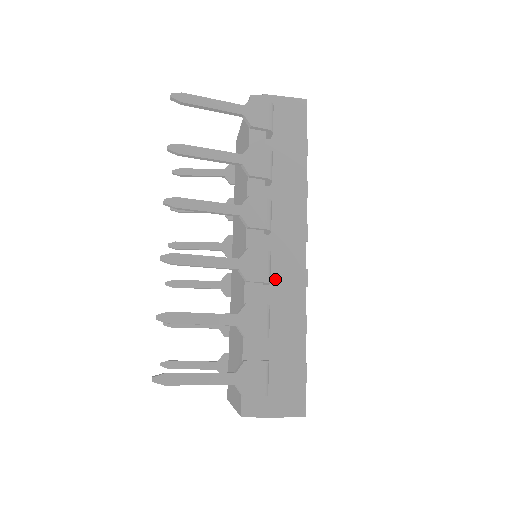
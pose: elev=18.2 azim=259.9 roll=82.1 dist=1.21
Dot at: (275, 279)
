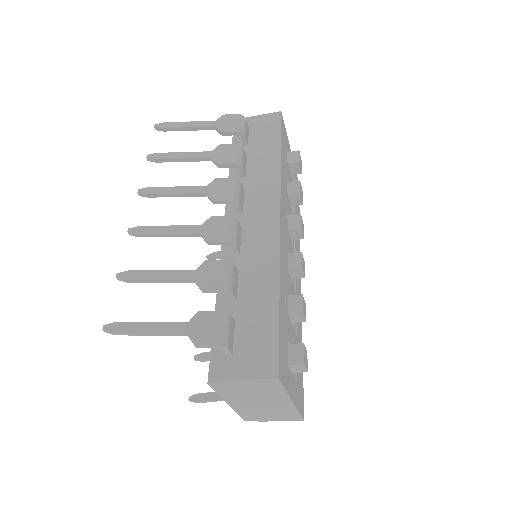
Dot at: (248, 248)
